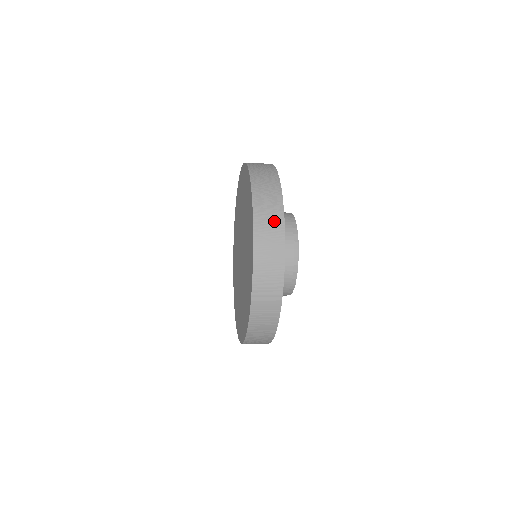
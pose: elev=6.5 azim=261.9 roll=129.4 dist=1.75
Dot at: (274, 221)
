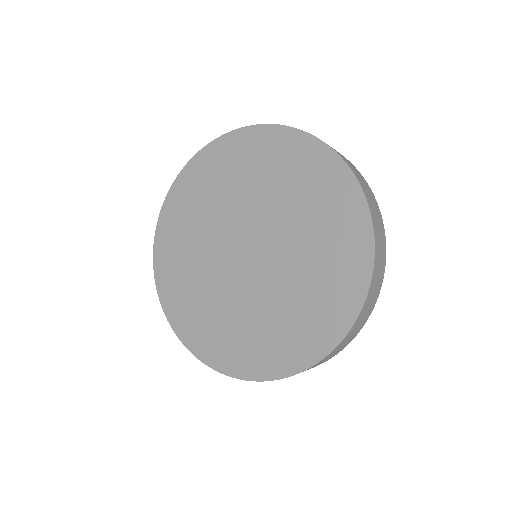
Dot at: (374, 203)
